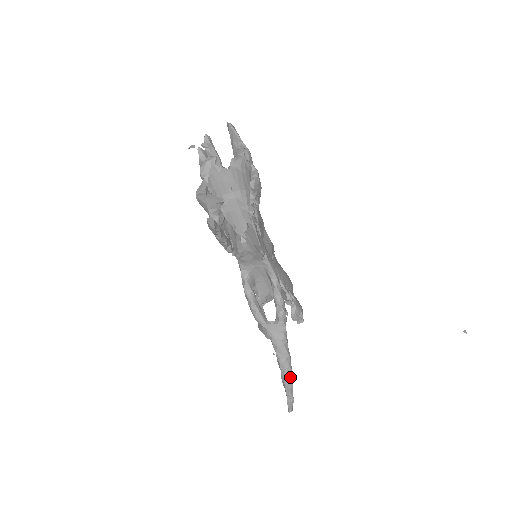
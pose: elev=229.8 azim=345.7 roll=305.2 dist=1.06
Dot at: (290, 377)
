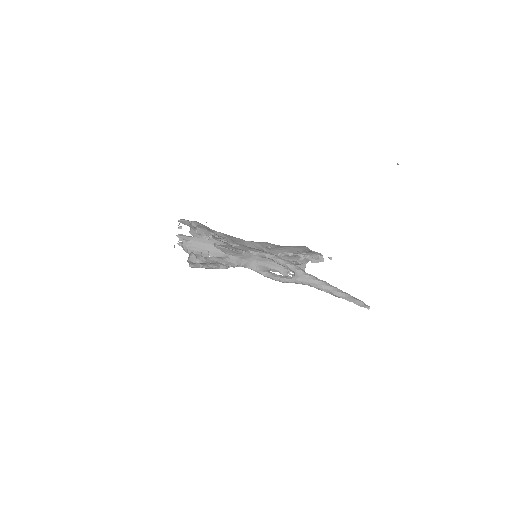
Dot at: (336, 291)
